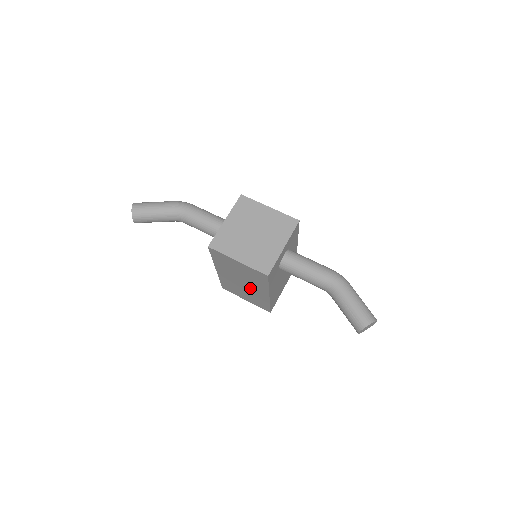
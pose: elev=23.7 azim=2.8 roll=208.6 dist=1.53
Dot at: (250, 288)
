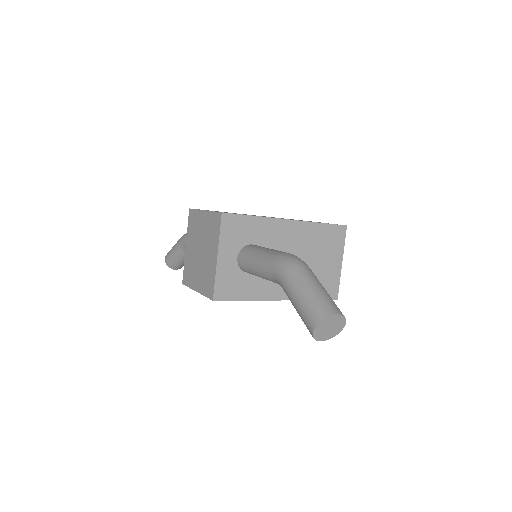
Dot at: occluded
